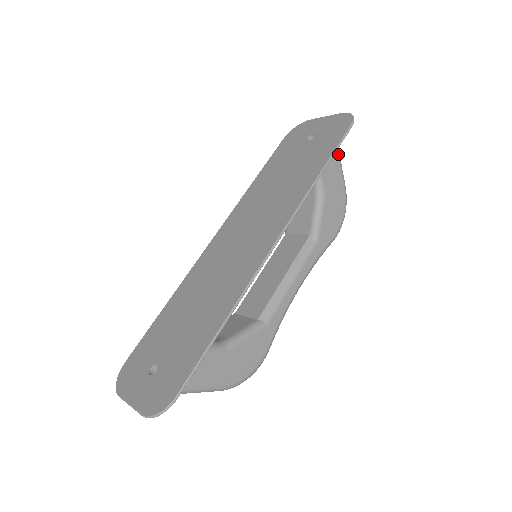
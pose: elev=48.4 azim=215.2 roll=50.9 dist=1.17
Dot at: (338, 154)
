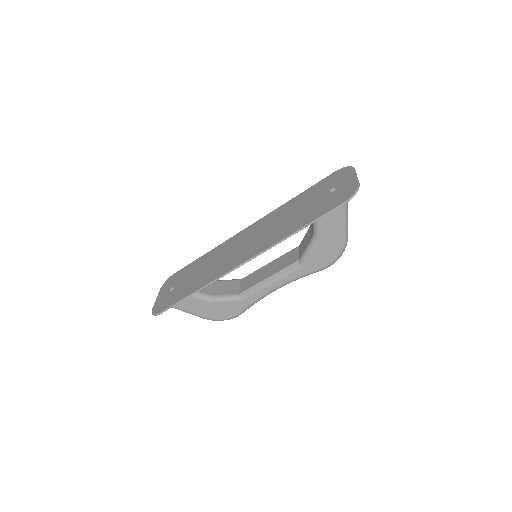
Dot at: (343, 214)
